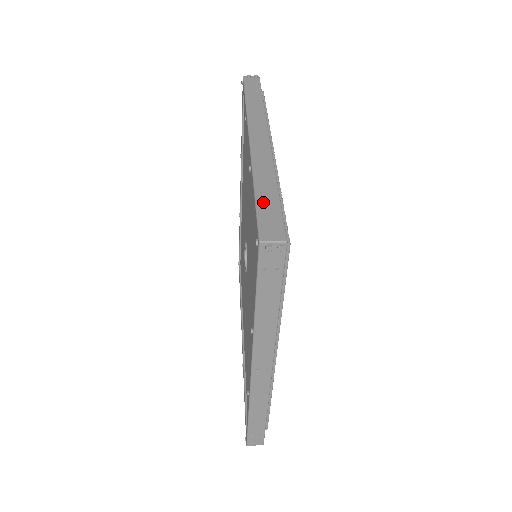
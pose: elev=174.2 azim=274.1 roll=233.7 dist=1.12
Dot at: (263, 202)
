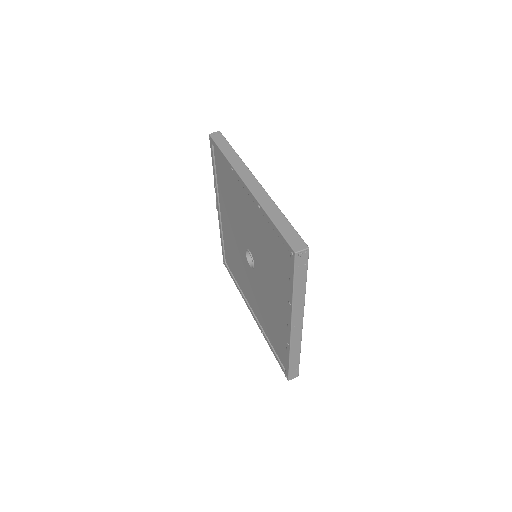
Dot at: (282, 228)
